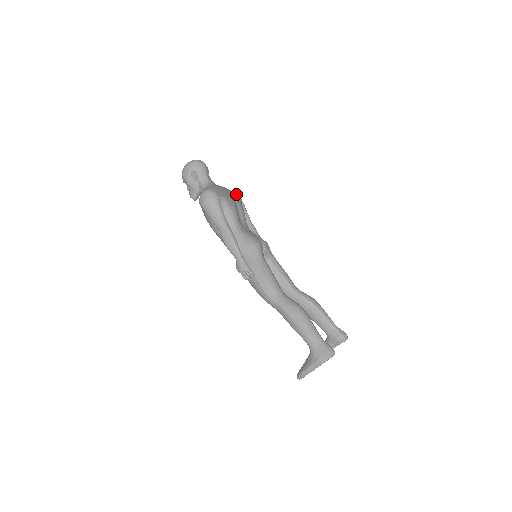
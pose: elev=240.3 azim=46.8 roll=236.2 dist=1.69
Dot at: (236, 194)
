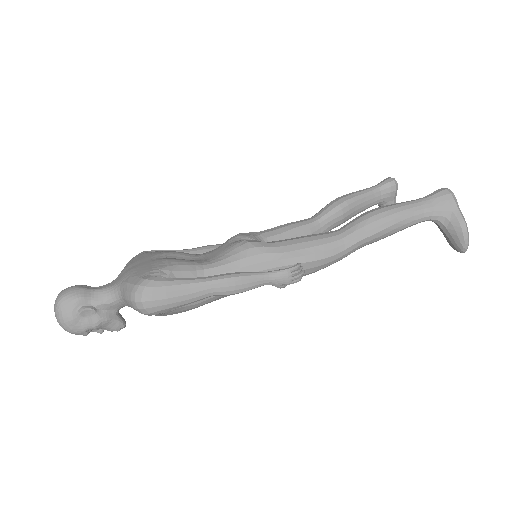
Dot at: (139, 255)
